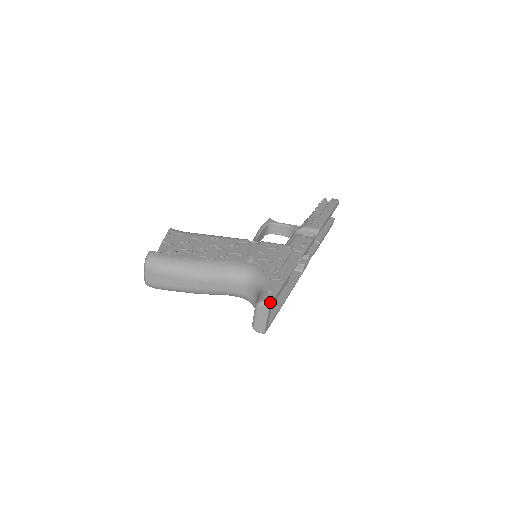
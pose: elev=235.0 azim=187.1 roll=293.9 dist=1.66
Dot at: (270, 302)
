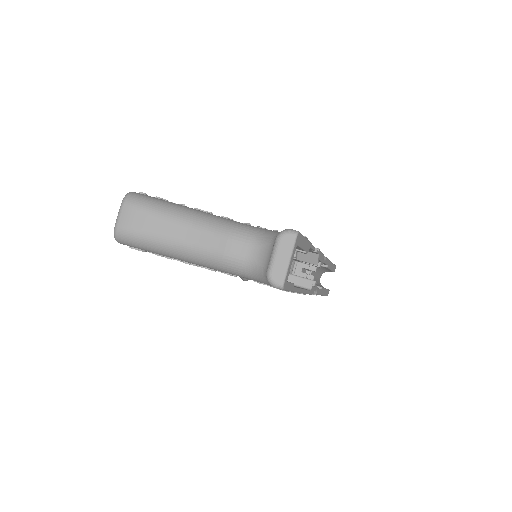
Dot at: (298, 231)
